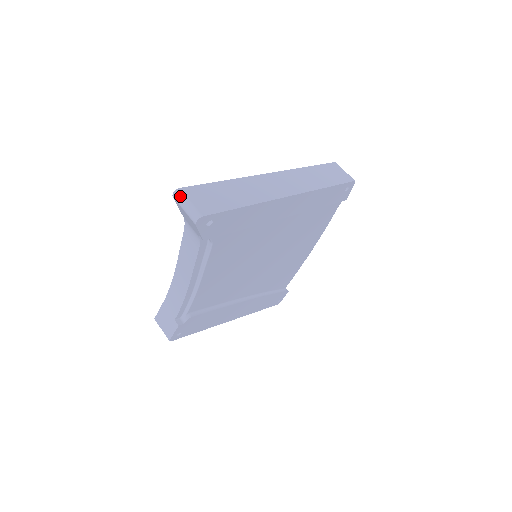
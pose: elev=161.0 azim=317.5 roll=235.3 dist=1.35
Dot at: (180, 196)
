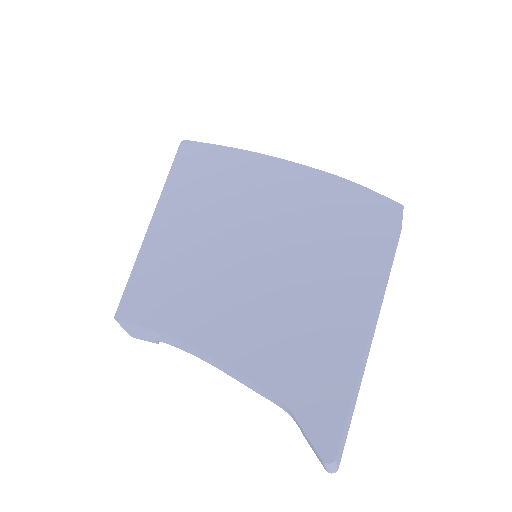
Dot at: (332, 465)
